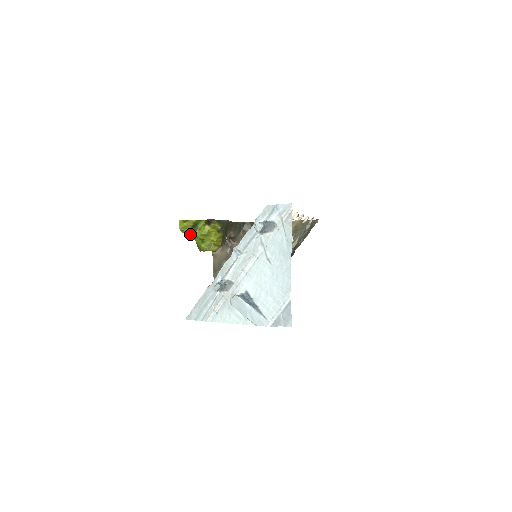
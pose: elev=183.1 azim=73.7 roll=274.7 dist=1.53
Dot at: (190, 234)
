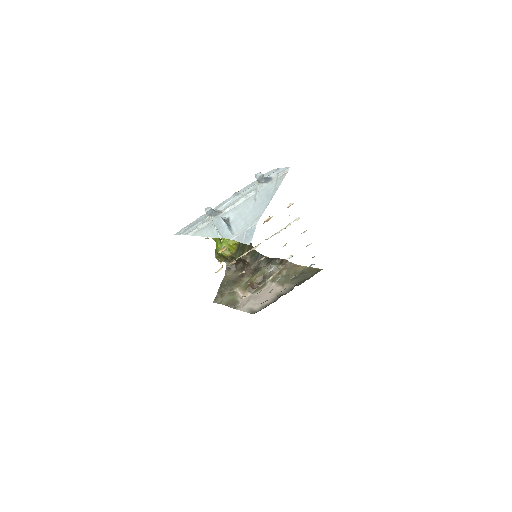
Dot at: occluded
